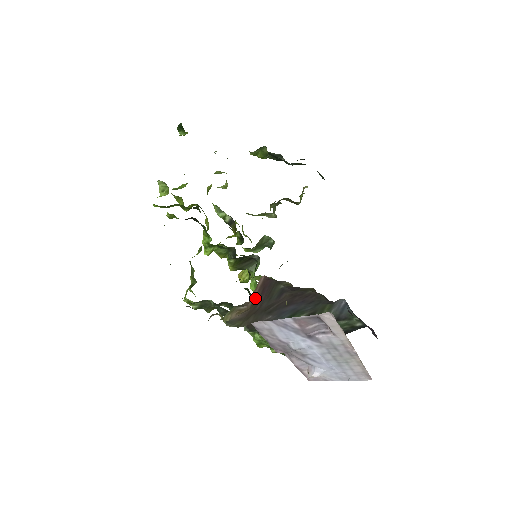
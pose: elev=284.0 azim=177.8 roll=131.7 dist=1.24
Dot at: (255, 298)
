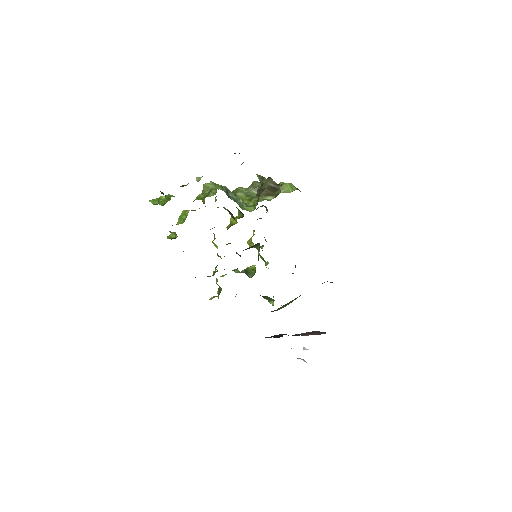
Dot at: occluded
